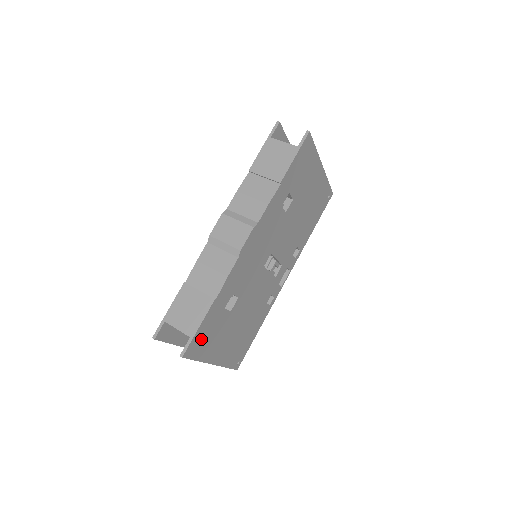
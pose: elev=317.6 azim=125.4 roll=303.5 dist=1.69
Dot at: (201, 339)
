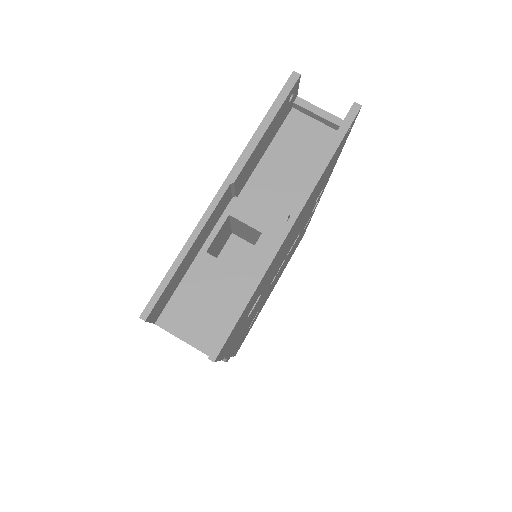
Dot at: occluded
